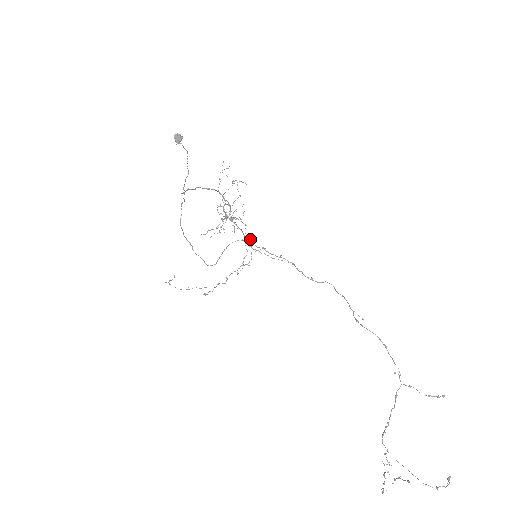
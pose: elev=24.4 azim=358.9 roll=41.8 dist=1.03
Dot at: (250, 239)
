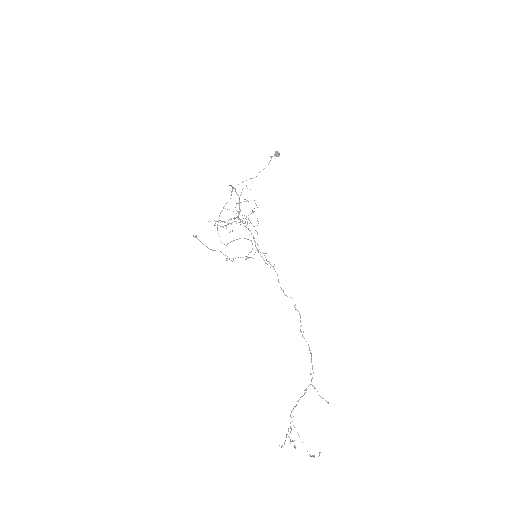
Dot at: (257, 243)
